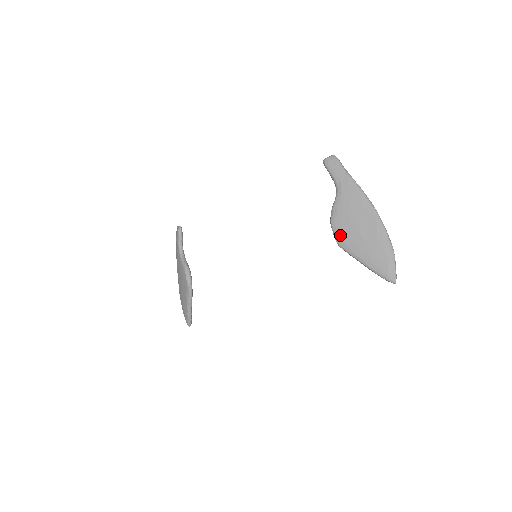
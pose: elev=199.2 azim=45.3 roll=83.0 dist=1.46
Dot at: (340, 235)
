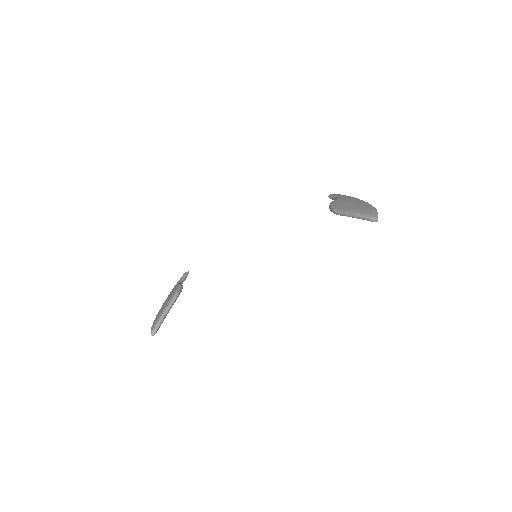
Dot at: (336, 206)
